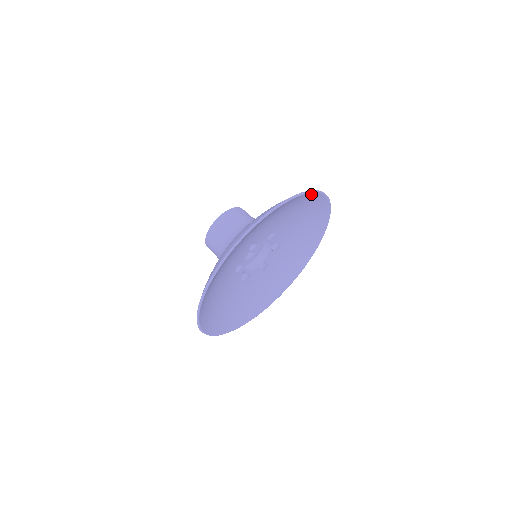
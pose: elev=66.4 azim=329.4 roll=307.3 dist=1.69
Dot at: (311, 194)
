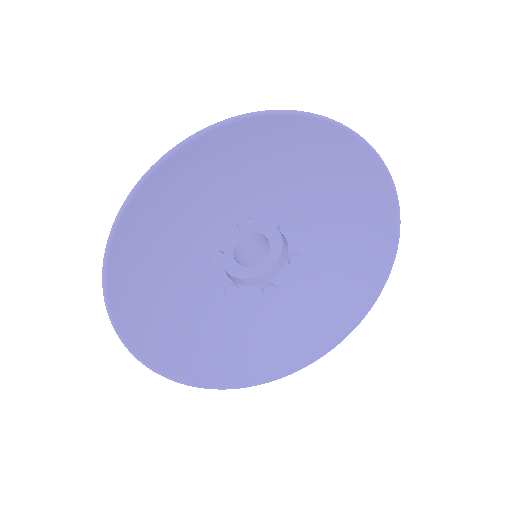
Dot at: (354, 143)
